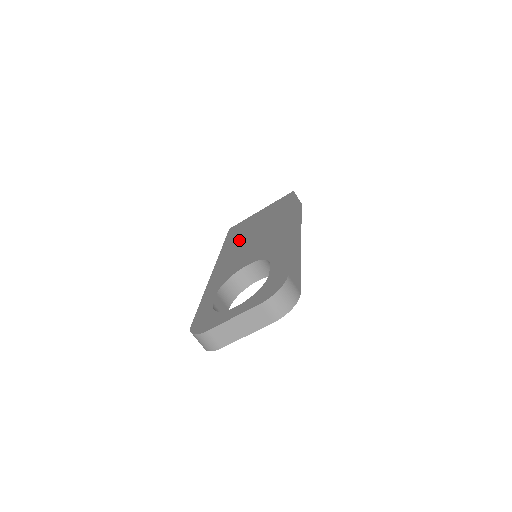
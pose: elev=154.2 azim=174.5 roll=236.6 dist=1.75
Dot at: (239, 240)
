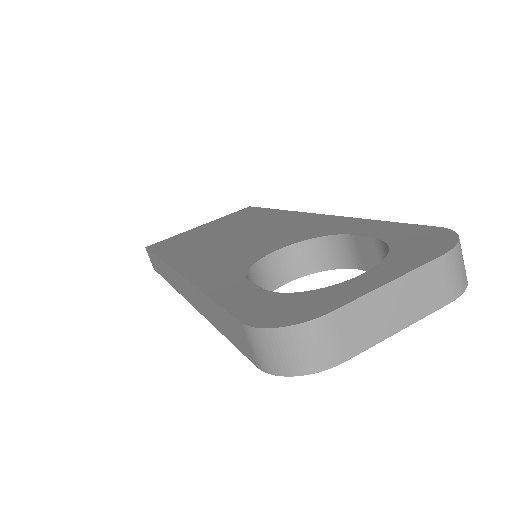
Dot at: (198, 244)
